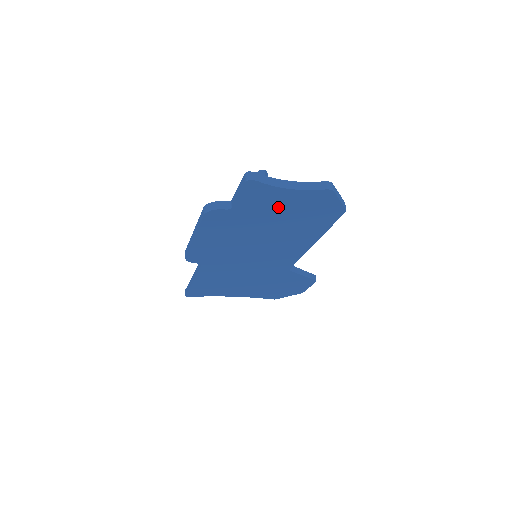
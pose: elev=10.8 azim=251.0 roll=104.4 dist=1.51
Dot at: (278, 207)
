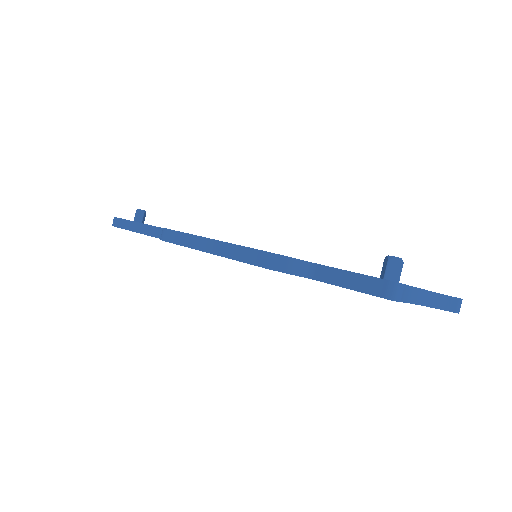
Dot at: occluded
